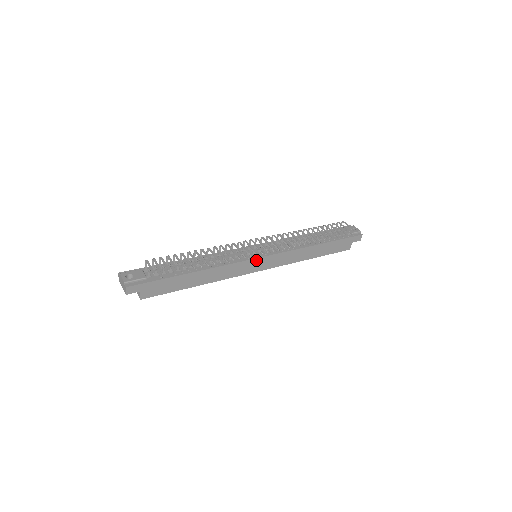
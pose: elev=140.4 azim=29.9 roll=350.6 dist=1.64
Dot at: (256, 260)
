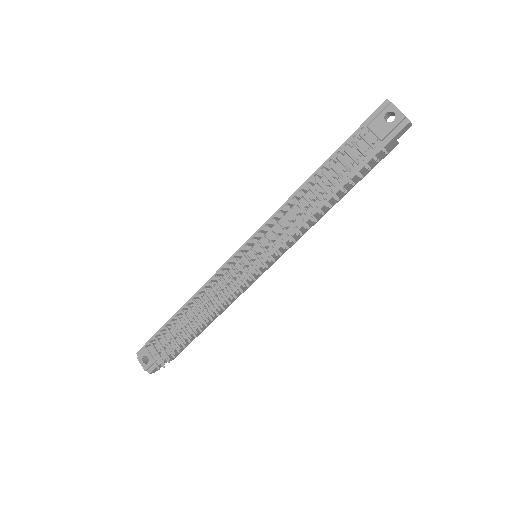
Dot at: occluded
